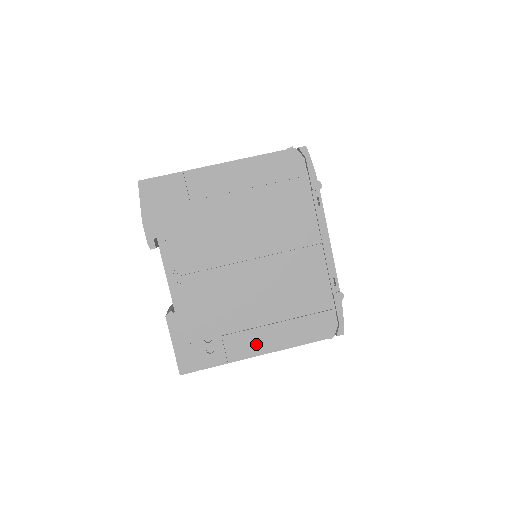
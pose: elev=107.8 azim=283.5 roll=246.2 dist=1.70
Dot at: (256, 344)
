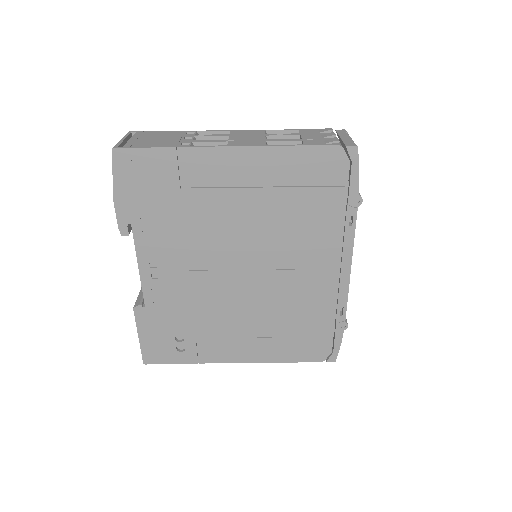
Dot at: (234, 352)
